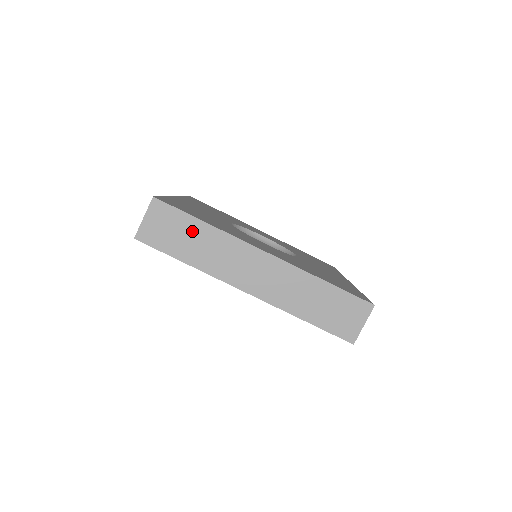
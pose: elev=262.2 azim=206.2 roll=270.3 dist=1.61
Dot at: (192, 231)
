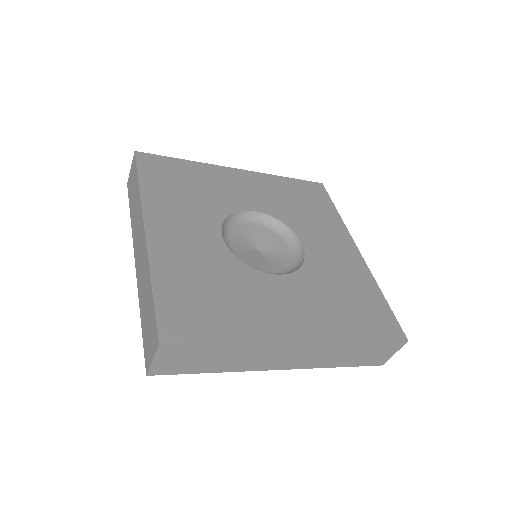
Dot at: (215, 353)
